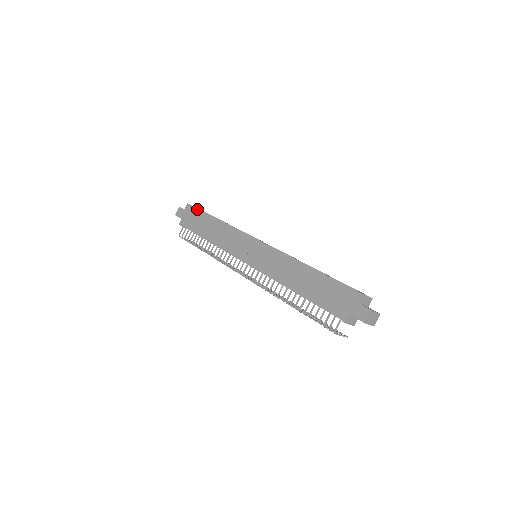
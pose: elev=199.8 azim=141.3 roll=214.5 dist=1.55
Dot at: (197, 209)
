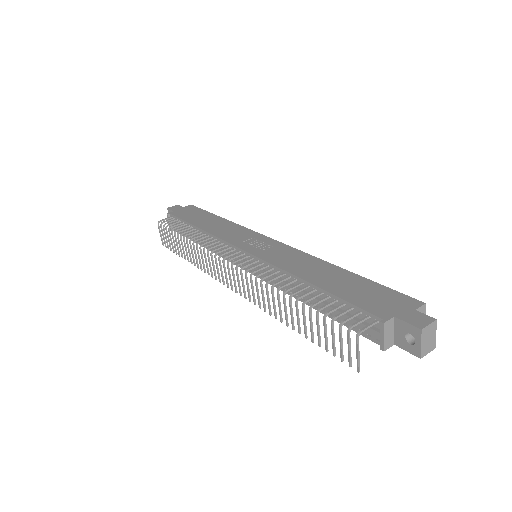
Dot at: (201, 209)
